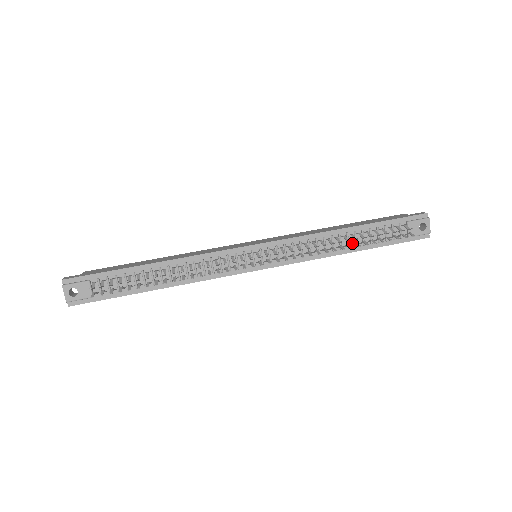
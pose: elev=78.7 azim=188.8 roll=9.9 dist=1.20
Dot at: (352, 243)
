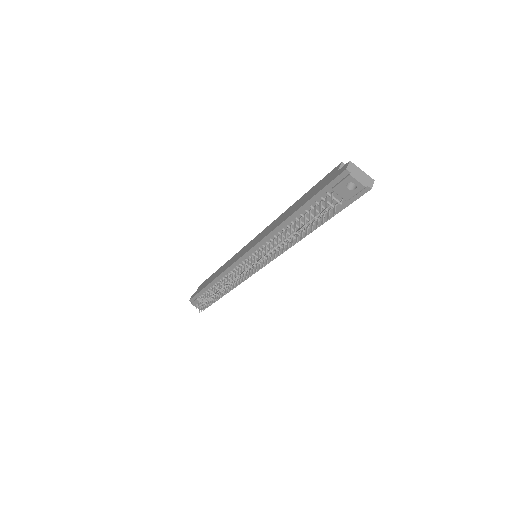
Dot at: (303, 227)
